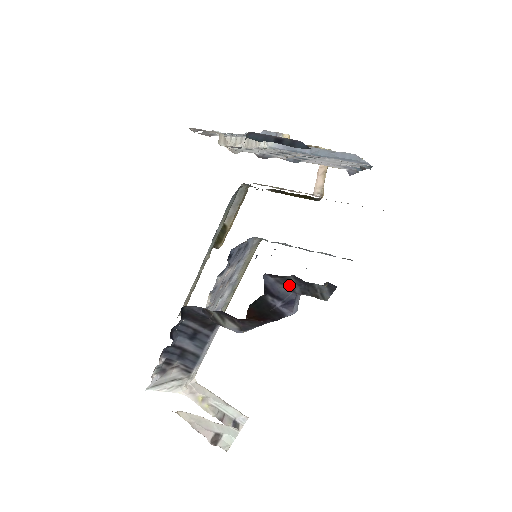
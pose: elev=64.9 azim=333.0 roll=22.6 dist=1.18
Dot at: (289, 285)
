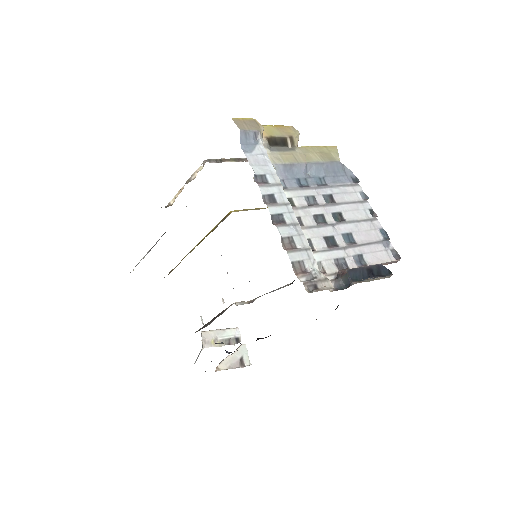
Dot at: occluded
